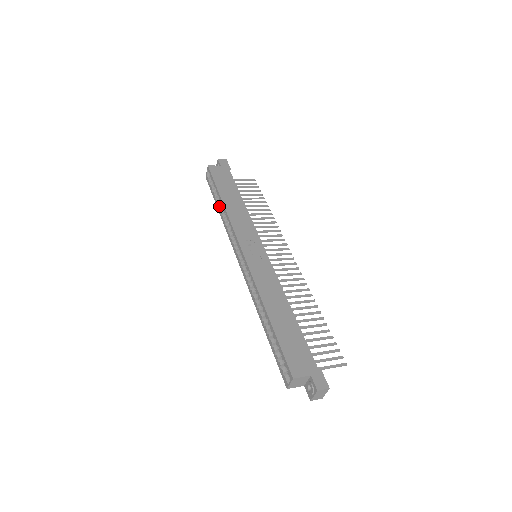
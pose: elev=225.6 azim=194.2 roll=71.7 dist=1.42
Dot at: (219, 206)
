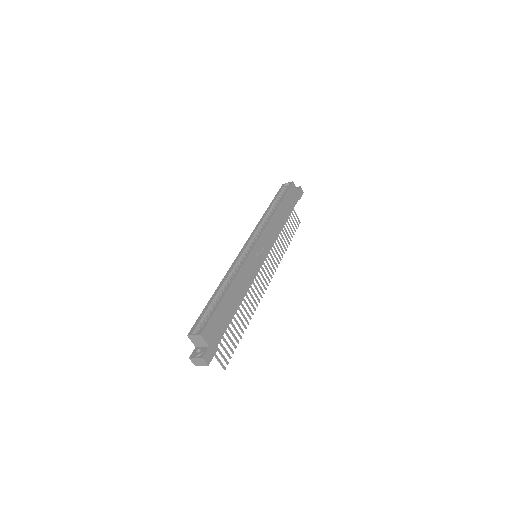
Dot at: (271, 207)
